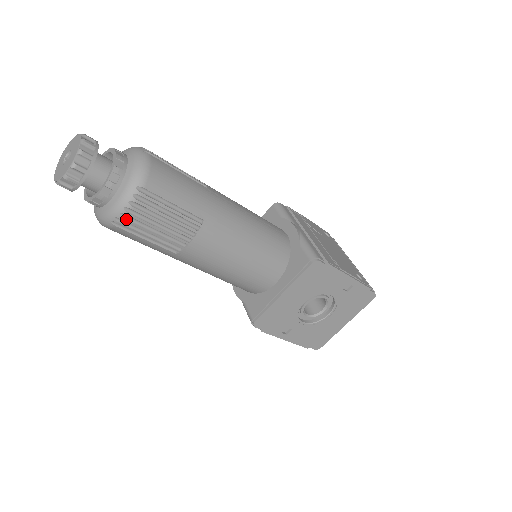
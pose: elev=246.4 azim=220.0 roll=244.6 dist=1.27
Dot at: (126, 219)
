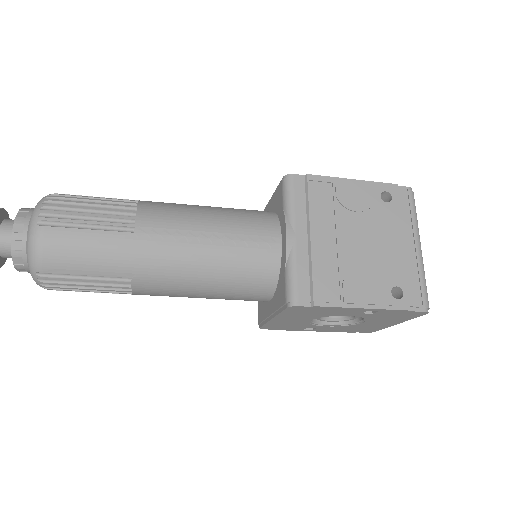
Dot at: (52, 289)
